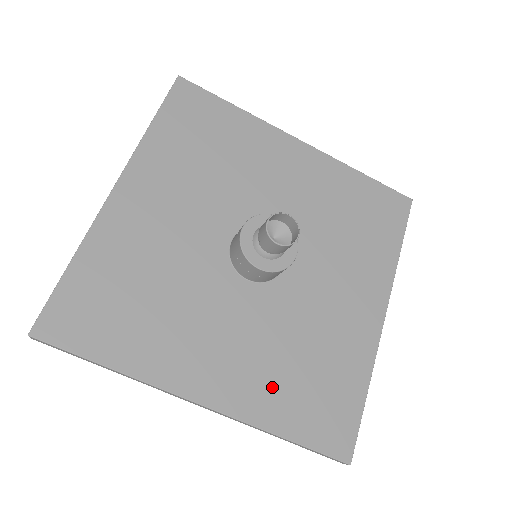
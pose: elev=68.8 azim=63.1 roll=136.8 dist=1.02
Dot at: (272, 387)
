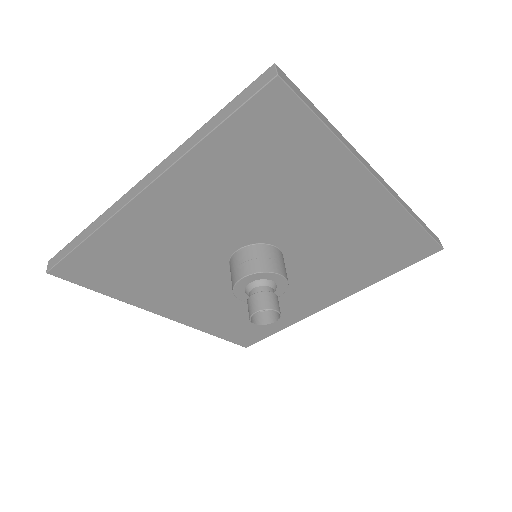
Dot at: (218, 319)
